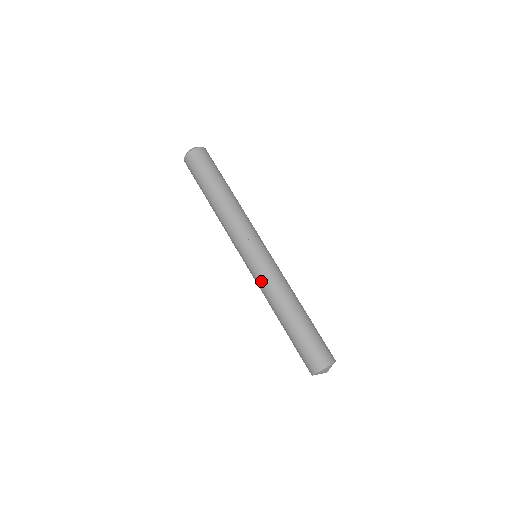
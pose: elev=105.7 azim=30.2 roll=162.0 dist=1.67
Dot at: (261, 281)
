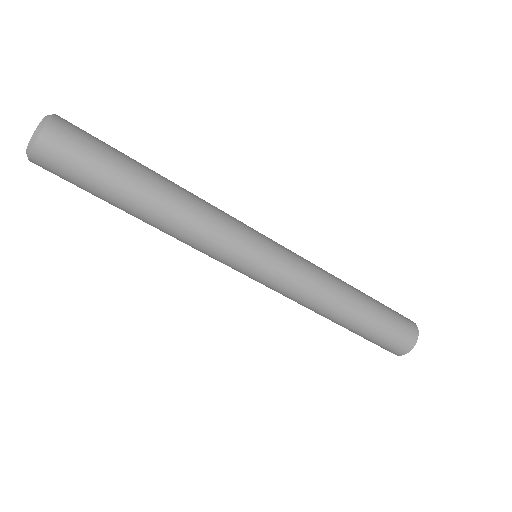
Dot at: occluded
